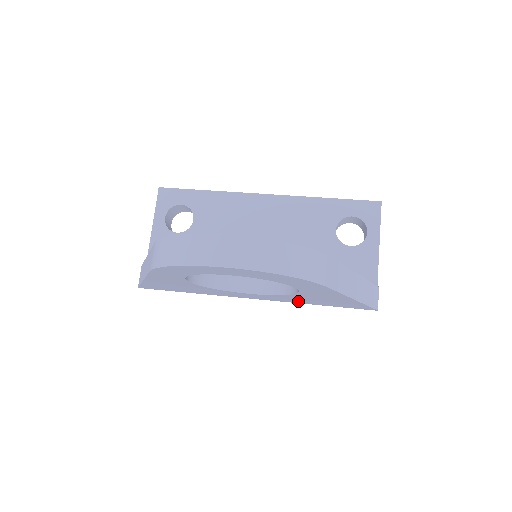
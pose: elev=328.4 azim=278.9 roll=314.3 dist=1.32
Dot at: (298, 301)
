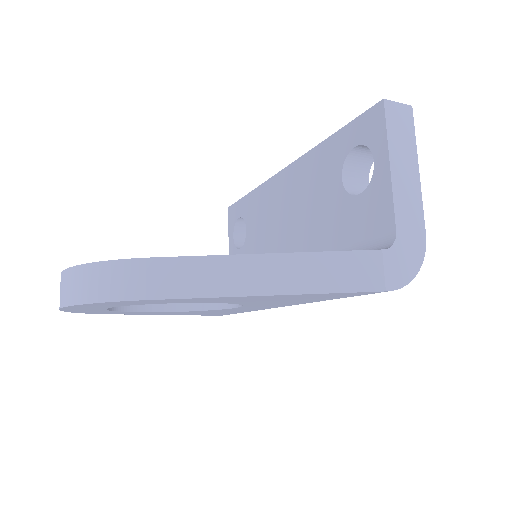
Dot at: (293, 302)
